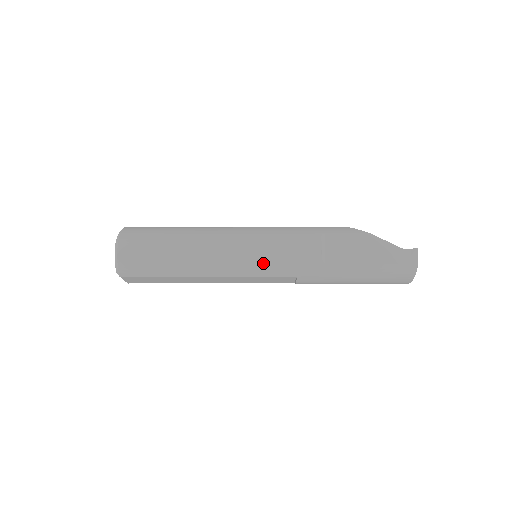
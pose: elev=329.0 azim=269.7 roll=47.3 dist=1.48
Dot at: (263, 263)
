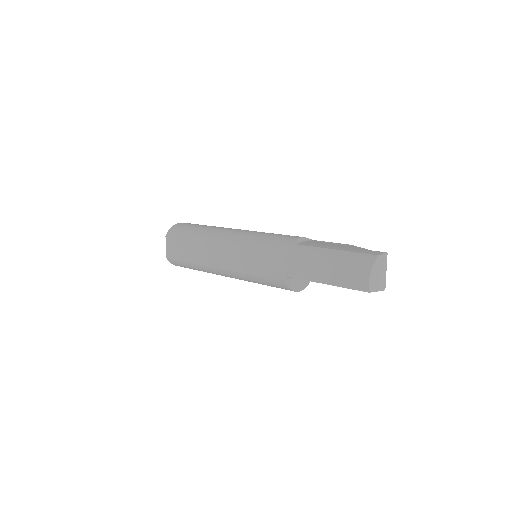
Dot at: (252, 238)
